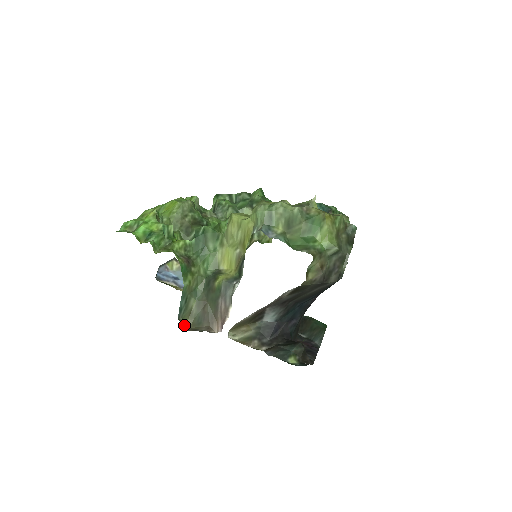
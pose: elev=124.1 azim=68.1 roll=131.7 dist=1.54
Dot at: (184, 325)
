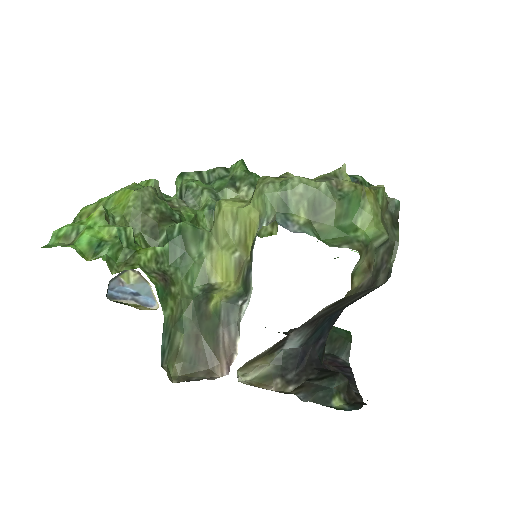
Dot at: (170, 373)
